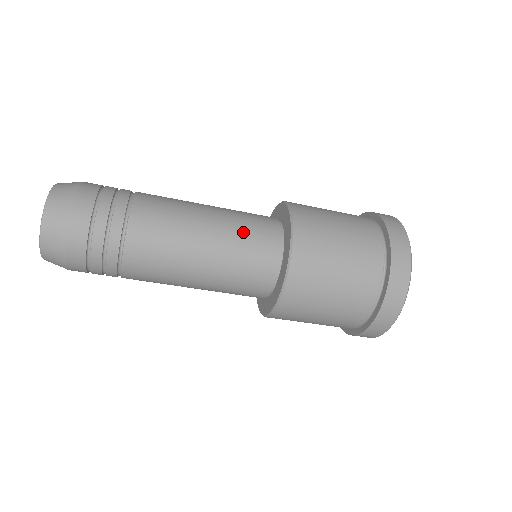
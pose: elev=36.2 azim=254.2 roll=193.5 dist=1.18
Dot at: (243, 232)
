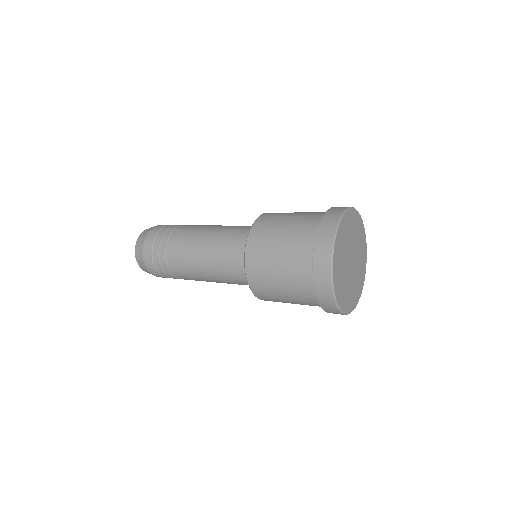
Dot at: (232, 281)
